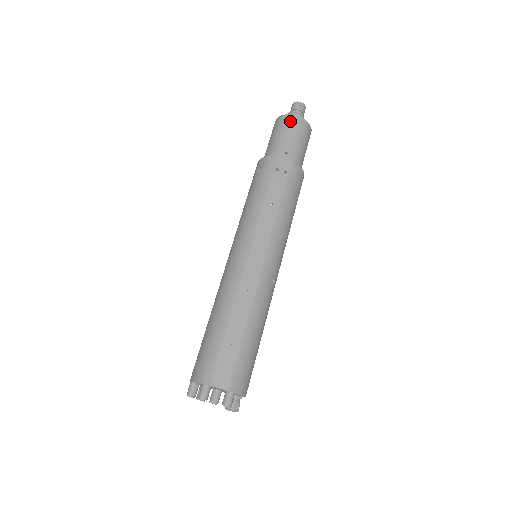
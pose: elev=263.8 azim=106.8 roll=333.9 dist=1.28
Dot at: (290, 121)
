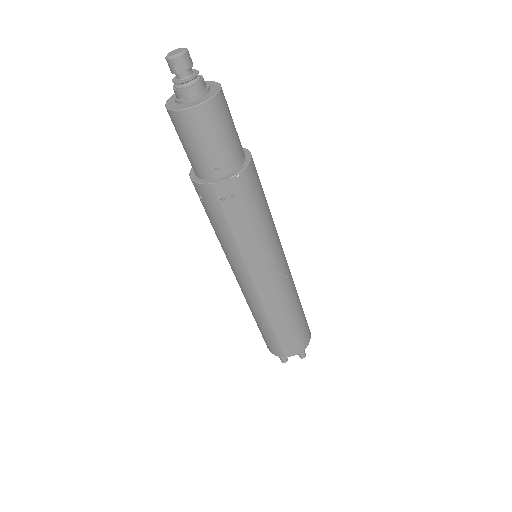
Dot at: (190, 122)
